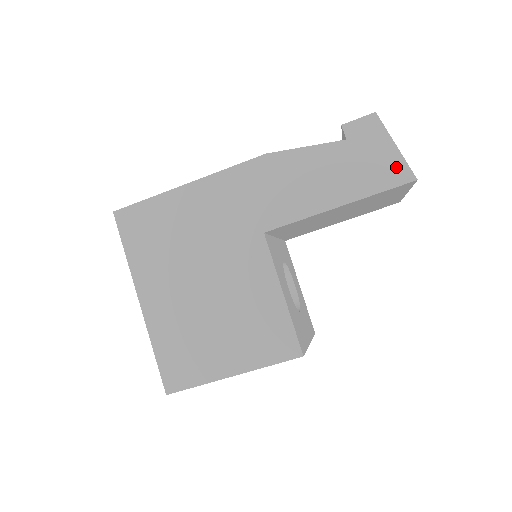
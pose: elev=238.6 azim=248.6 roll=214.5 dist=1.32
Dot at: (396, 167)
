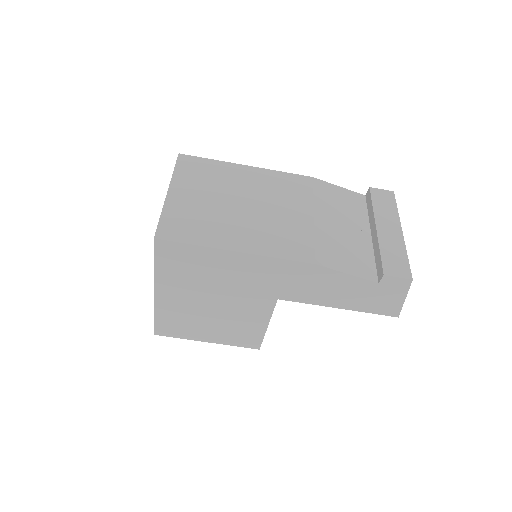
Dot at: (393, 308)
